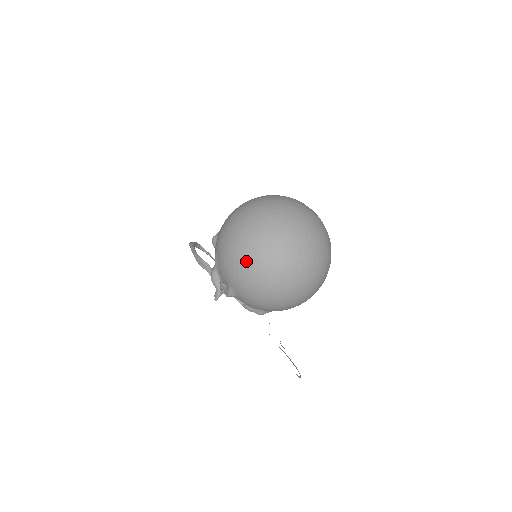
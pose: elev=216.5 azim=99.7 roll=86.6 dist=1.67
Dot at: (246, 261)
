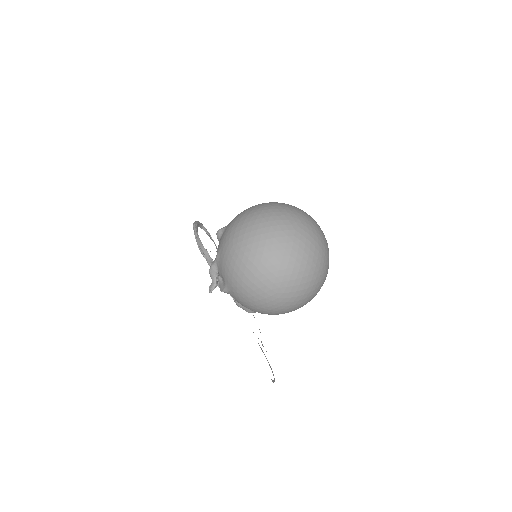
Dot at: (248, 269)
